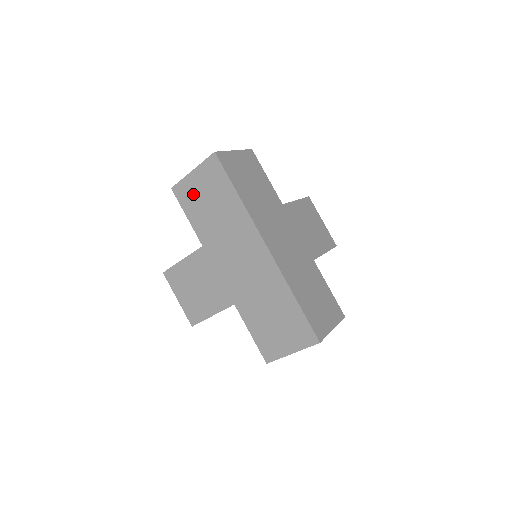
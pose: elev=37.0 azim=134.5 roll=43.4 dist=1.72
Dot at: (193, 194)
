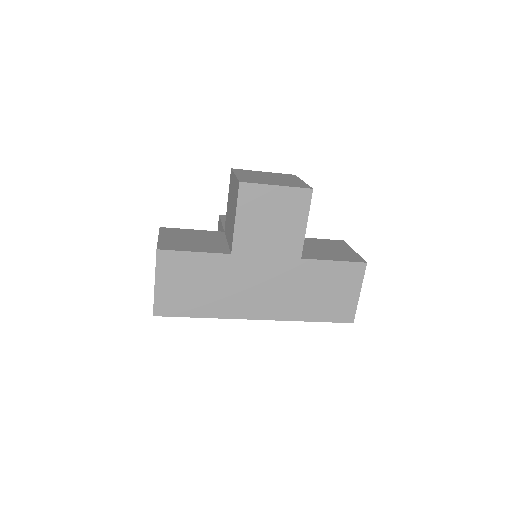
Dot at: occluded
